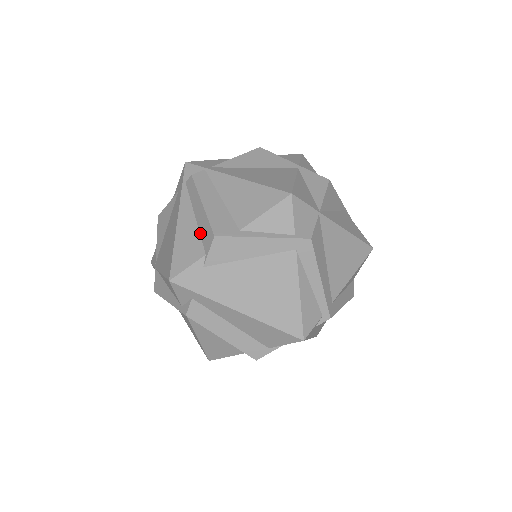
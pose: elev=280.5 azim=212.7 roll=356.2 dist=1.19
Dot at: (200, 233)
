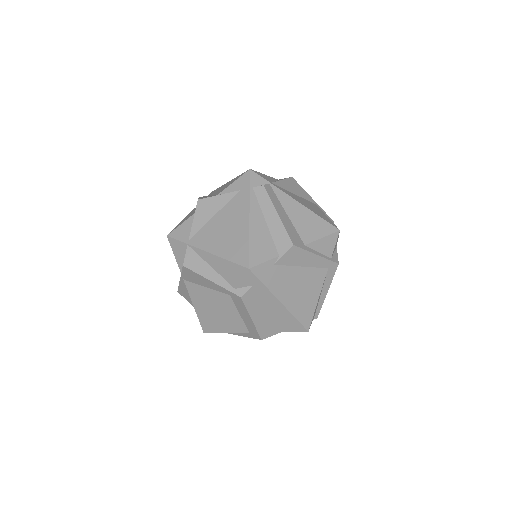
Dot at: (273, 237)
